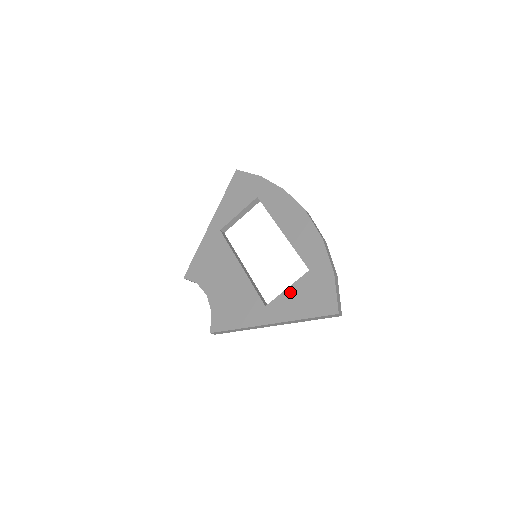
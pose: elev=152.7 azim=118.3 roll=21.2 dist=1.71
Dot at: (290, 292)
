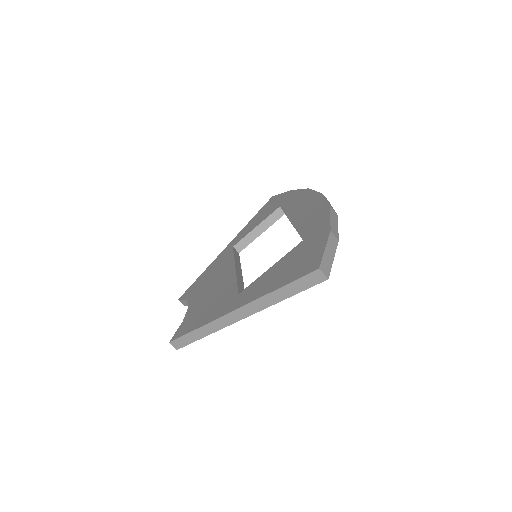
Dot at: (271, 269)
